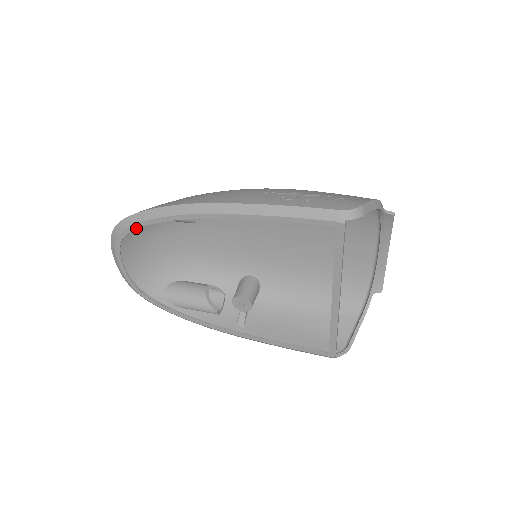
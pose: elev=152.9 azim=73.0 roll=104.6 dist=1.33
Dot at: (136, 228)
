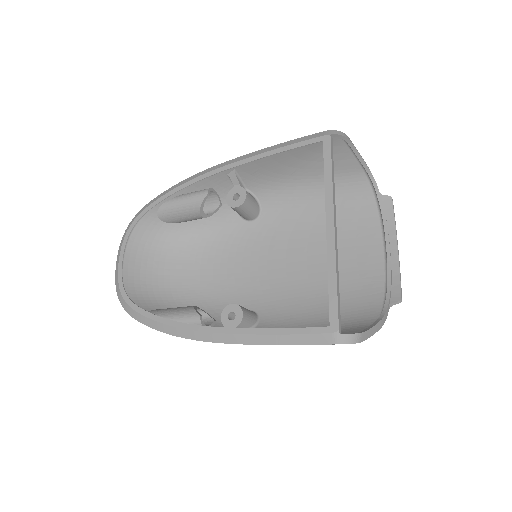
Dot at: (151, 207)
